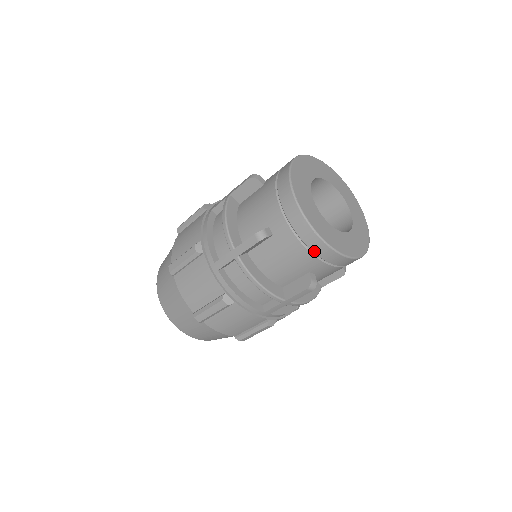
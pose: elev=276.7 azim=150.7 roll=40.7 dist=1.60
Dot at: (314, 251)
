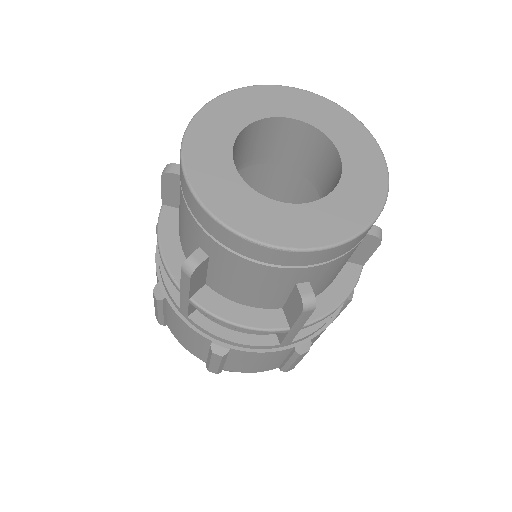
Dot at: (270, 262)
